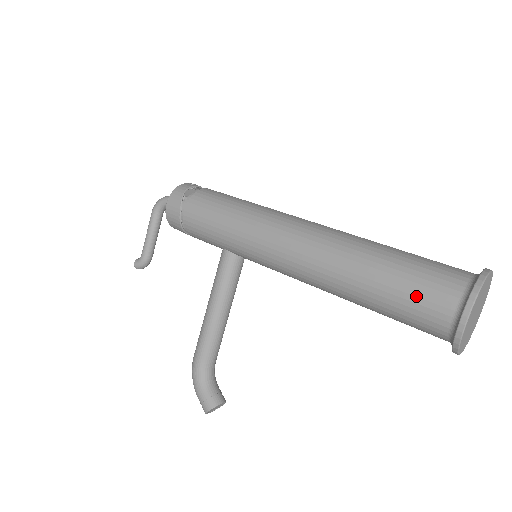
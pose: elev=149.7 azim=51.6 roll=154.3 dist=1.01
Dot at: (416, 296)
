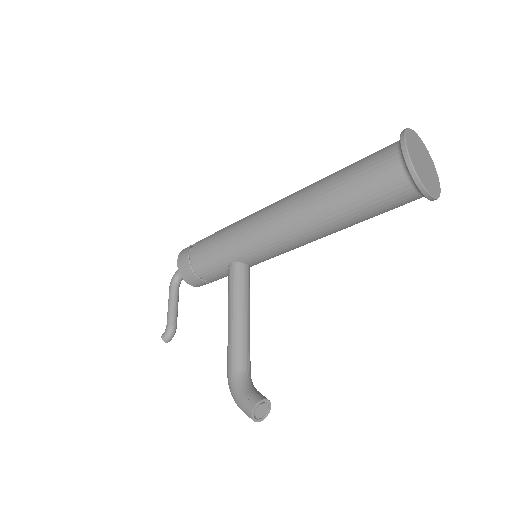
Dot at: (369, 168)
